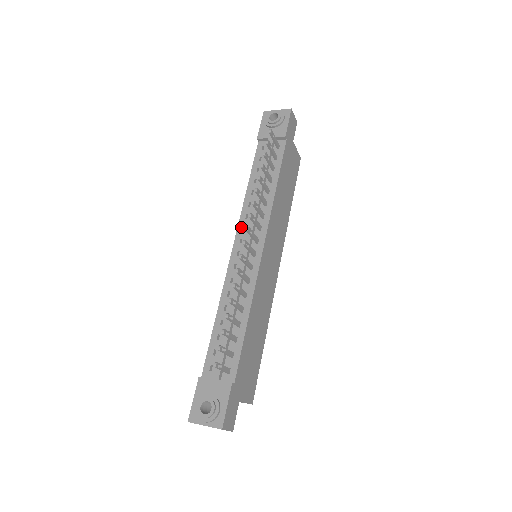
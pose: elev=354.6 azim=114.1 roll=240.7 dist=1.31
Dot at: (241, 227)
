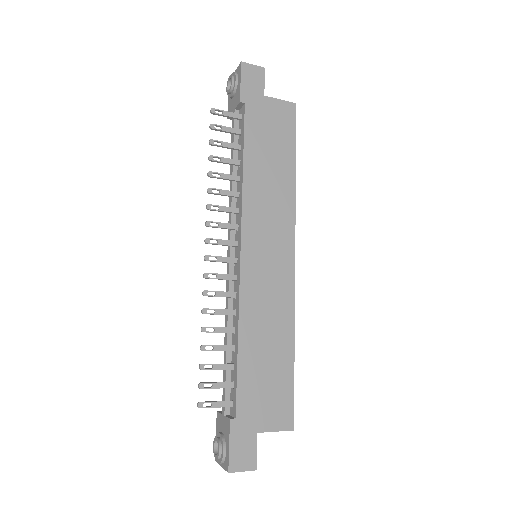
Dot at: occluded
